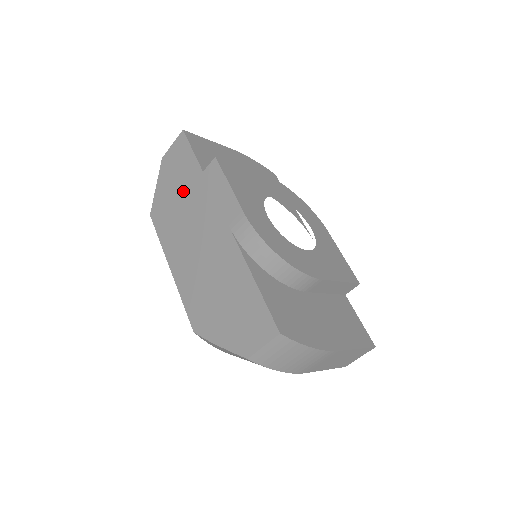
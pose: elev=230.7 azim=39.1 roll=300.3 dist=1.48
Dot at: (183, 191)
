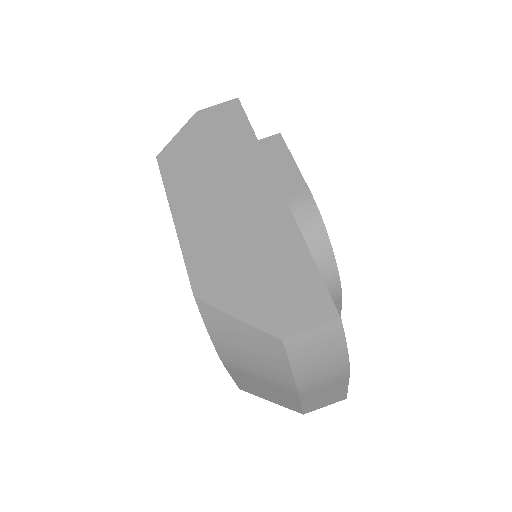
Dot at: (221, 148)
